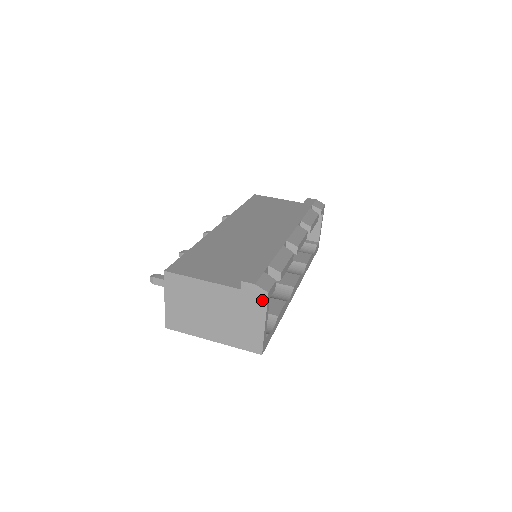
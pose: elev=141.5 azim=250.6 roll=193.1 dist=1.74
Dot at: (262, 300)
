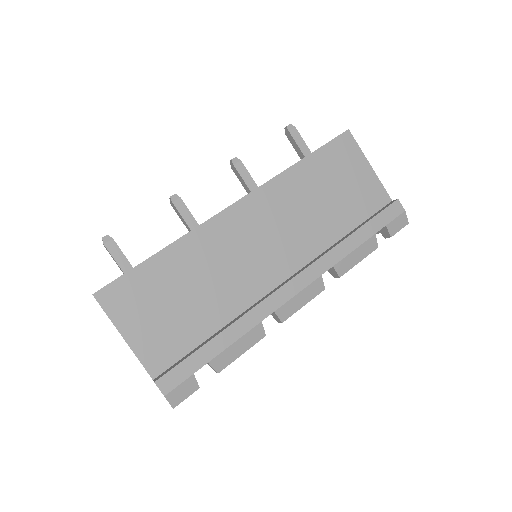
Dot at: occluded
